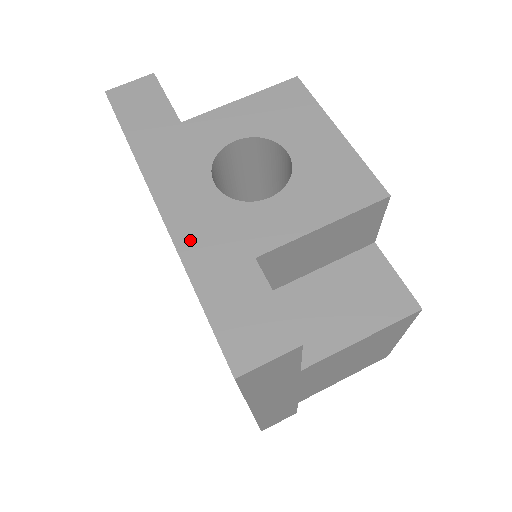
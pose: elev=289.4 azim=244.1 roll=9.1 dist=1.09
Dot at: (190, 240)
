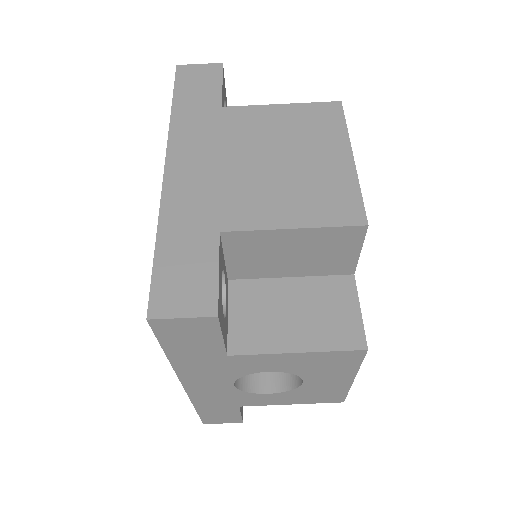
Dot at: (201, 399)
